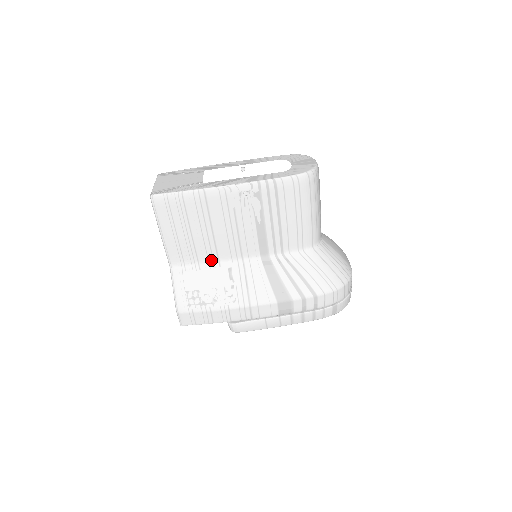
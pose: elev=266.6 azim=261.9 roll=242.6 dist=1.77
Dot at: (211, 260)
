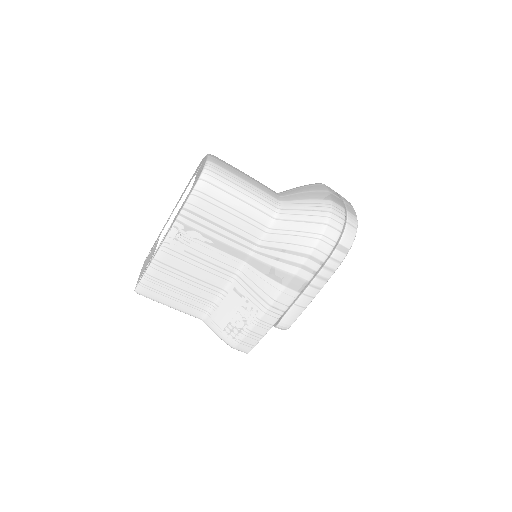
Dot at: (218, 294)
